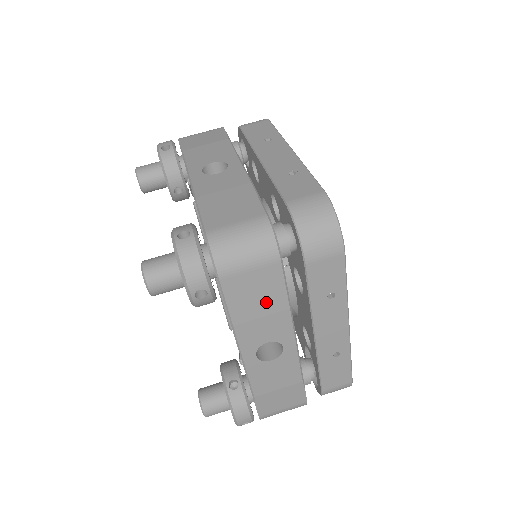
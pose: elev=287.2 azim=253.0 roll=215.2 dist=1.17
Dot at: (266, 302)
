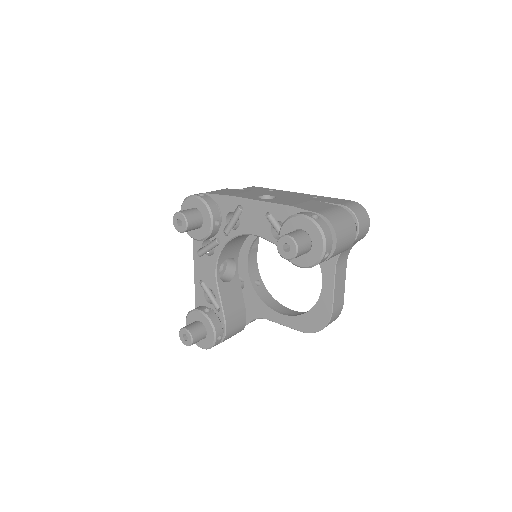
Dot at: (237, 192)
